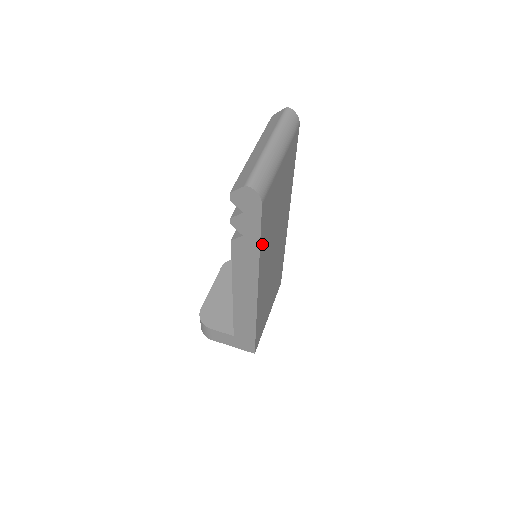
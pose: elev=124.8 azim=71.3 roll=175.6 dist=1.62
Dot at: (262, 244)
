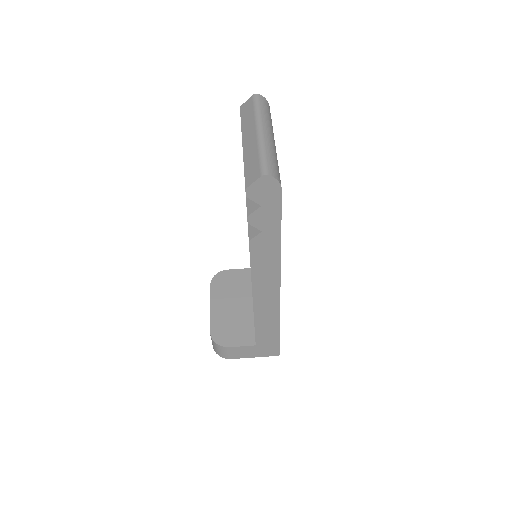
Dot at: occluded
